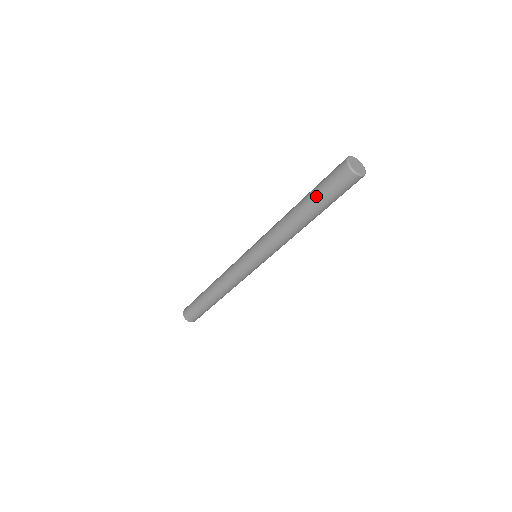
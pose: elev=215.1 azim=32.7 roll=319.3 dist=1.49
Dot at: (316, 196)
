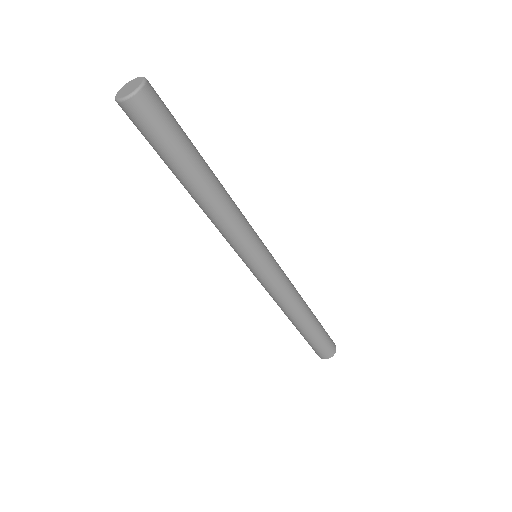
Dot at: occluded
